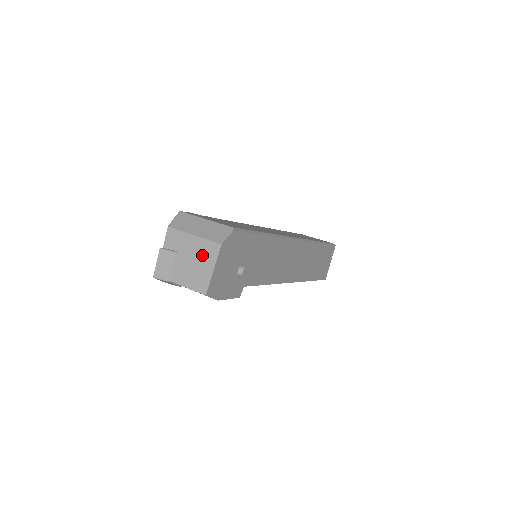
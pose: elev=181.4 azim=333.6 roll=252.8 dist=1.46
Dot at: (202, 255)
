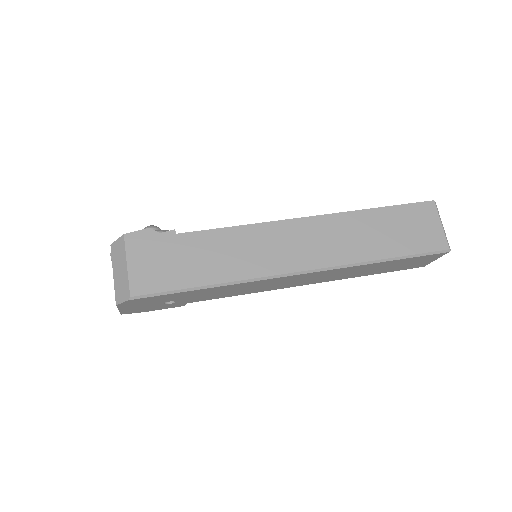
Dot at: occluded
